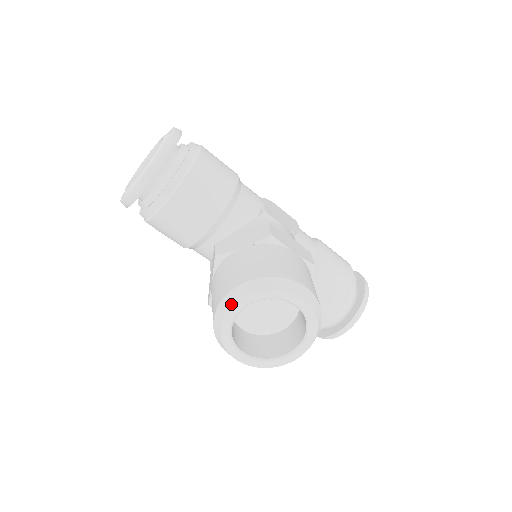
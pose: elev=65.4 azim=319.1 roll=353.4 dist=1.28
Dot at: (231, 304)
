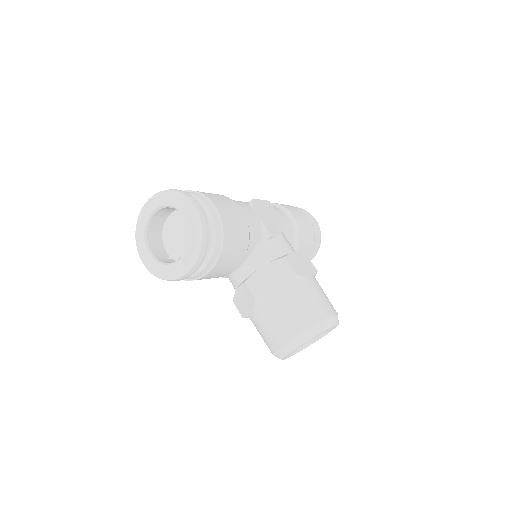
Dot at: (294, 348)
